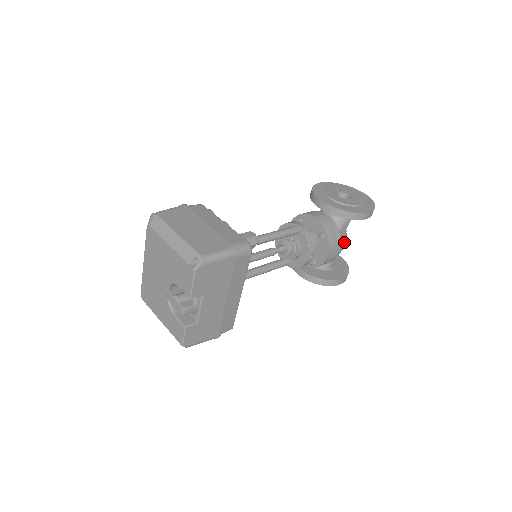
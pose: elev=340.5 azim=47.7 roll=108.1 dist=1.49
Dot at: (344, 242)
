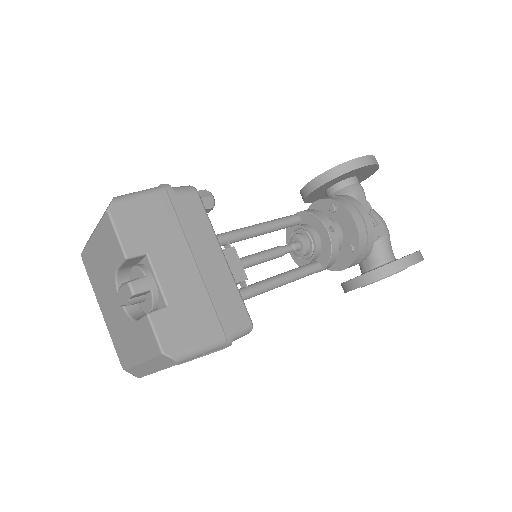
Dot at: (380, 220)
